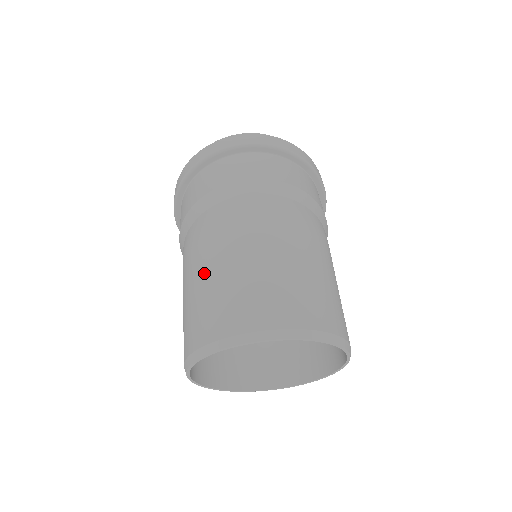
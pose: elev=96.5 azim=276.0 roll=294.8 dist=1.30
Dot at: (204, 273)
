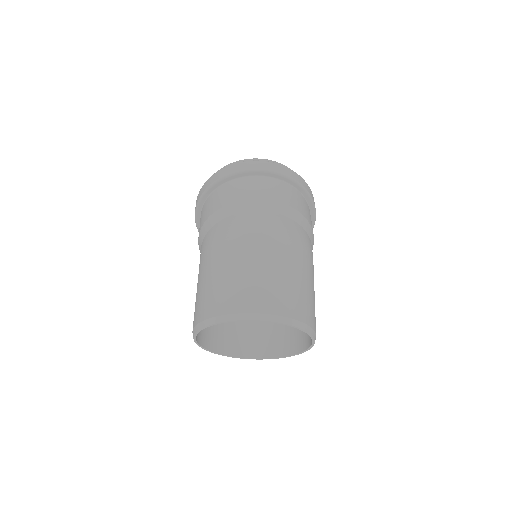
Dot at: (225, 263)
